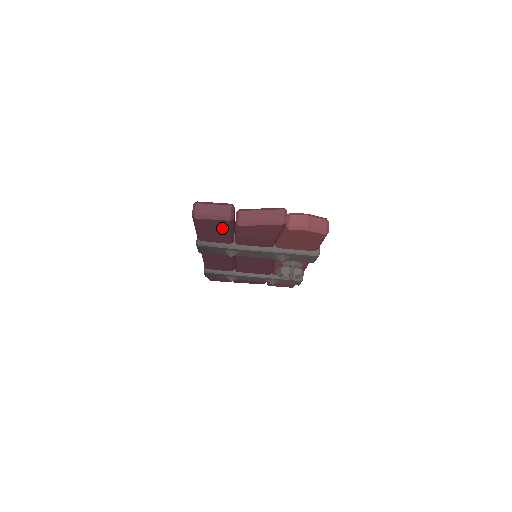
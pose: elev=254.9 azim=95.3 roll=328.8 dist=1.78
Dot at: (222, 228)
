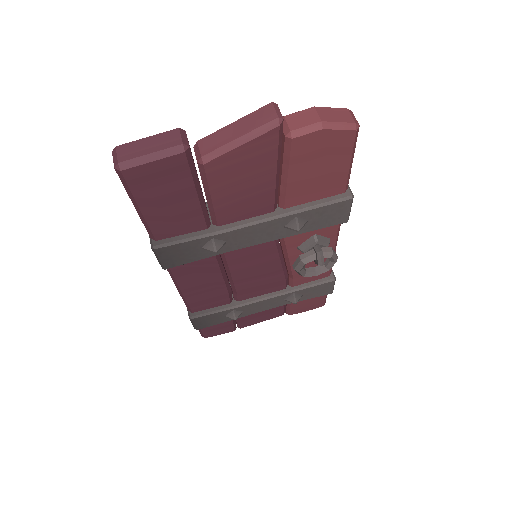
Dot at: (179, 185)
